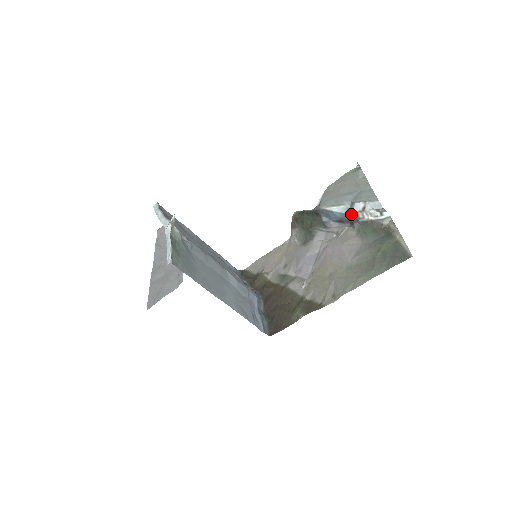
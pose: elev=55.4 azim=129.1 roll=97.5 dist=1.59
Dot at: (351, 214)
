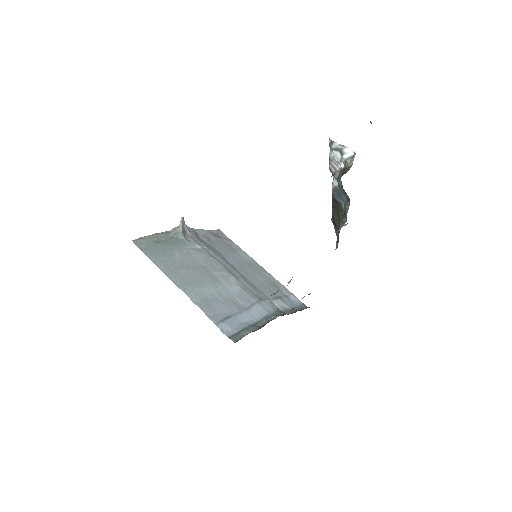
Dot at: occluded
